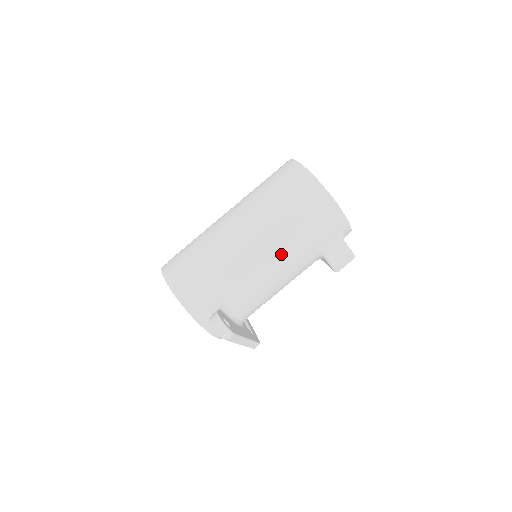
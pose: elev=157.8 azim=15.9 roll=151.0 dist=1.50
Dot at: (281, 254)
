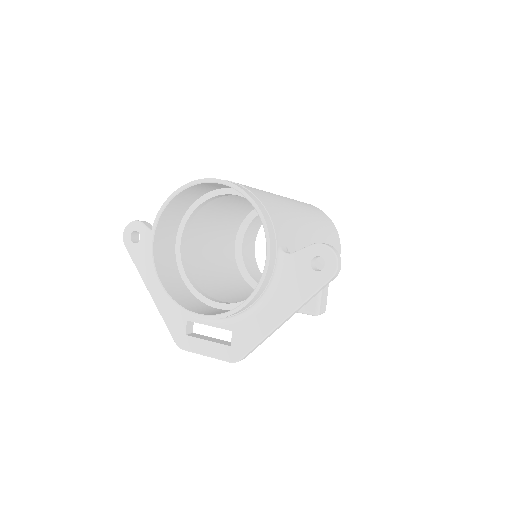
Dot at: occluded
